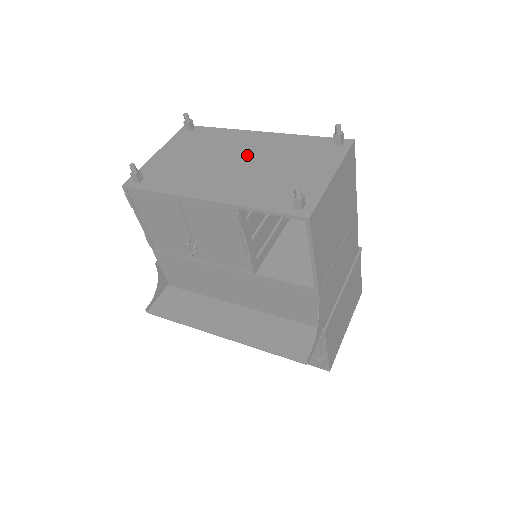
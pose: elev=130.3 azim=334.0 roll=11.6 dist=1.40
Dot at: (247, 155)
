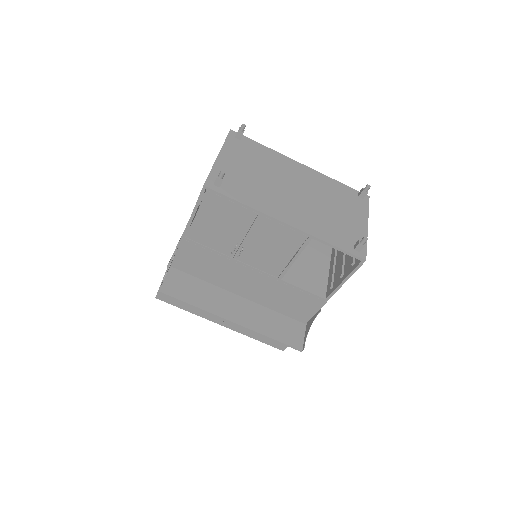
Dot at: (301, 186)
